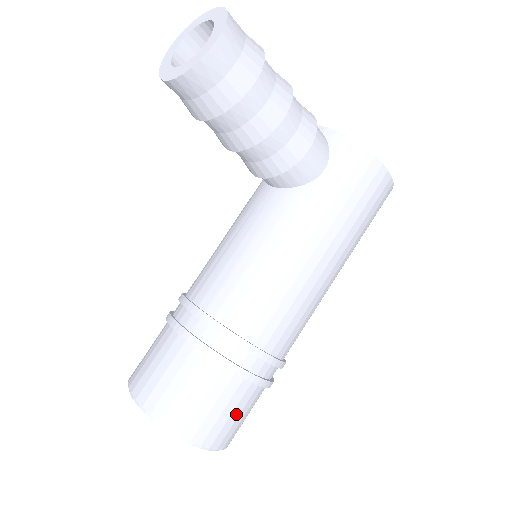
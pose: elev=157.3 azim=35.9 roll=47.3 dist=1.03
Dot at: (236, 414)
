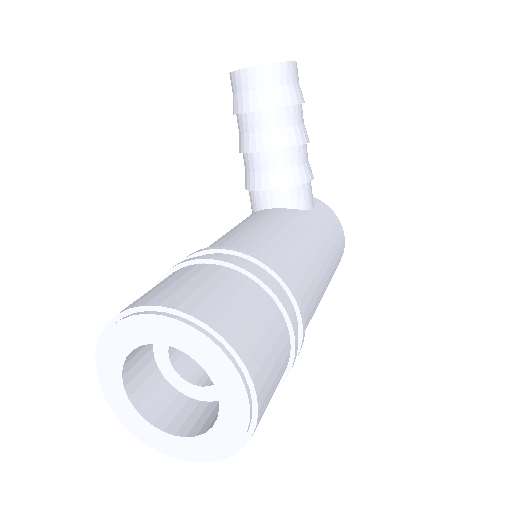
Dot at: (276, 370)
